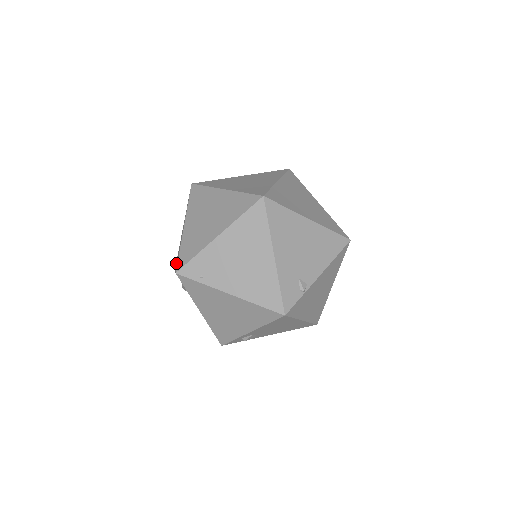
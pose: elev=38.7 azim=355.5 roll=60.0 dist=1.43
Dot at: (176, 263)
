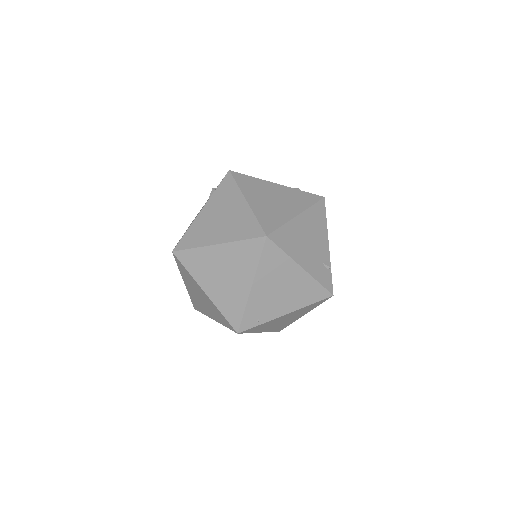
Dot at: (207, 313)
